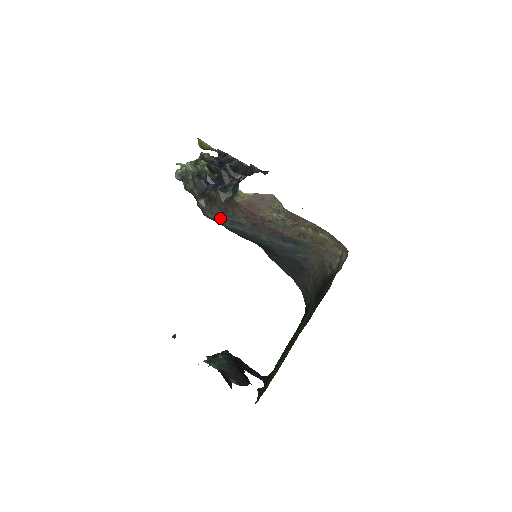
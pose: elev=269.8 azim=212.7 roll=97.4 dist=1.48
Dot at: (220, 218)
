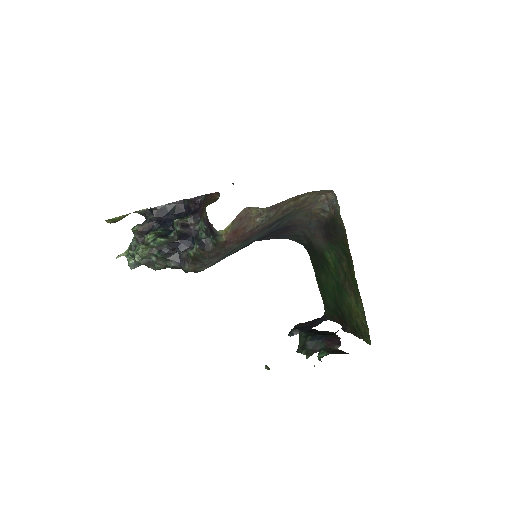
Dot at: (214, 263)
